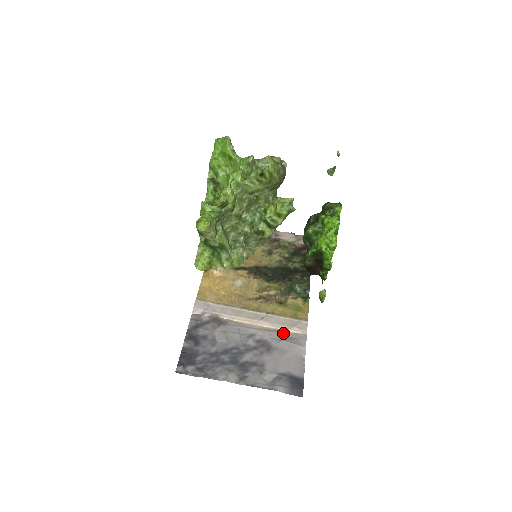
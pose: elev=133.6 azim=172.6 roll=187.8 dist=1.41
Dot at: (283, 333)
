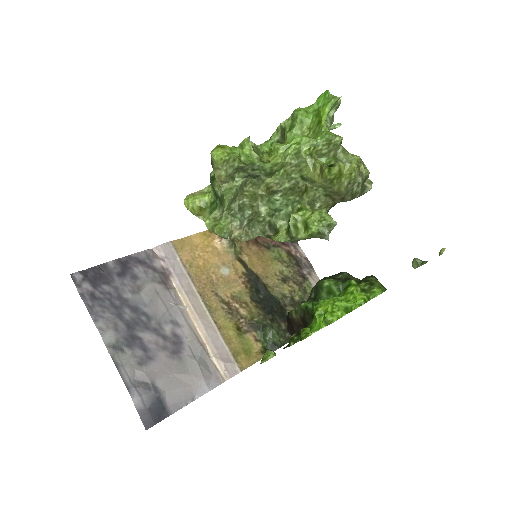
Dot at: (206, 355)
